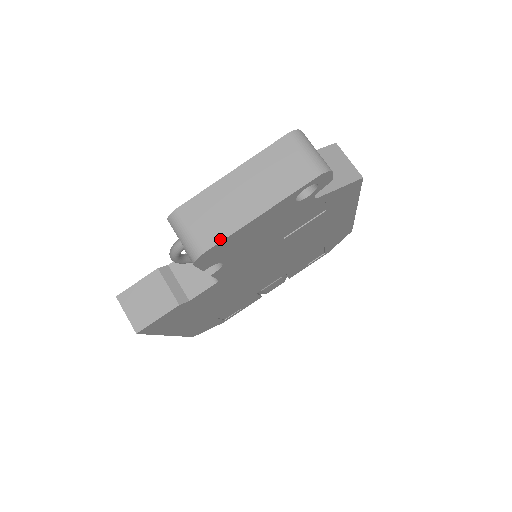
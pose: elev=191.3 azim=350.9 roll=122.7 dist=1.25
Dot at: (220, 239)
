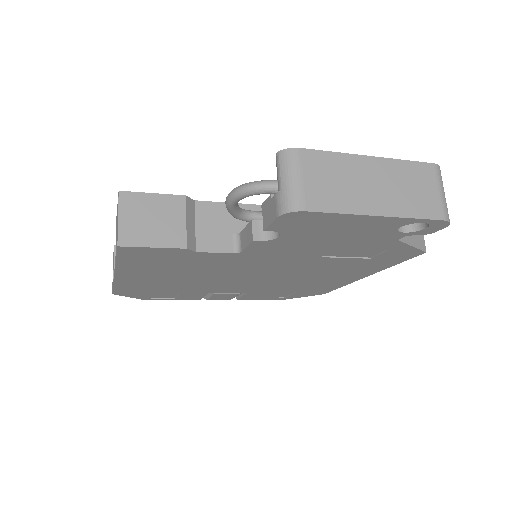
Dot at: (329, 209)
